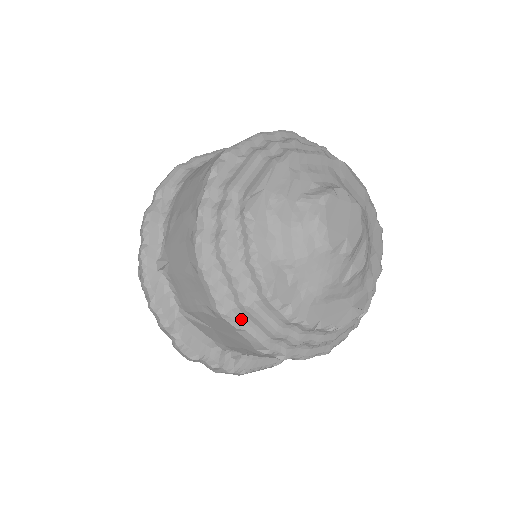
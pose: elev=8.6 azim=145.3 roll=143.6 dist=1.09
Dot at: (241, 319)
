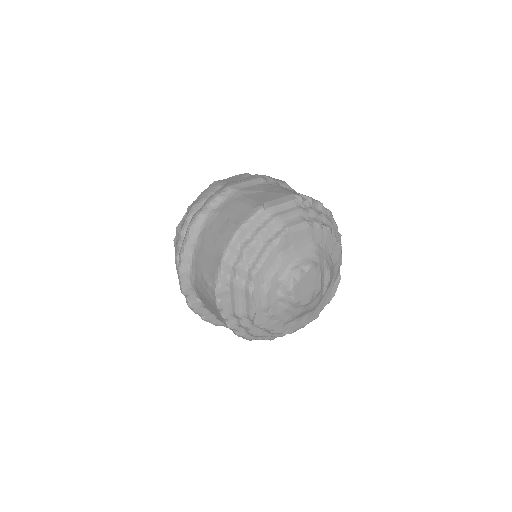
Dot at: occluded
